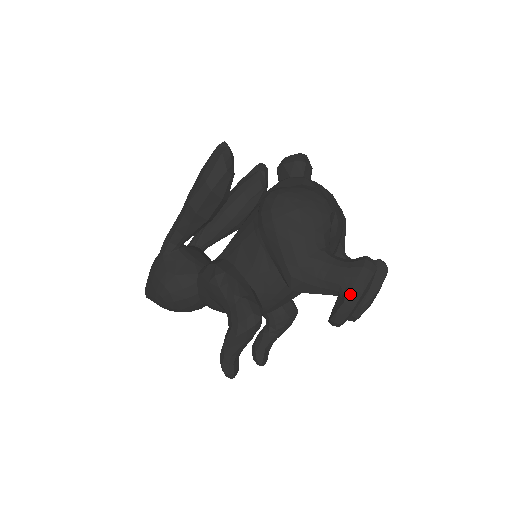
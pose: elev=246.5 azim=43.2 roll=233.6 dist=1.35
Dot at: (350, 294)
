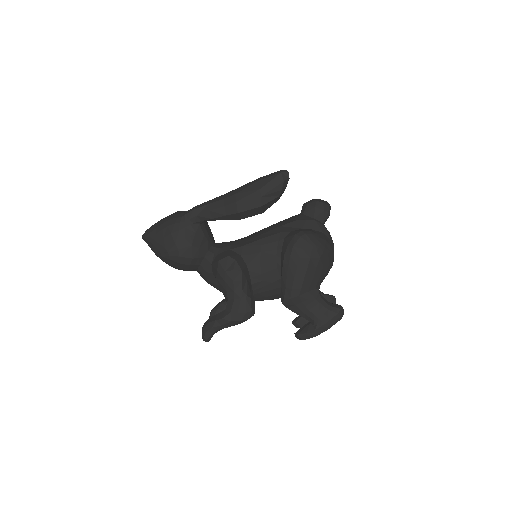
Dot at: (321, 327)
